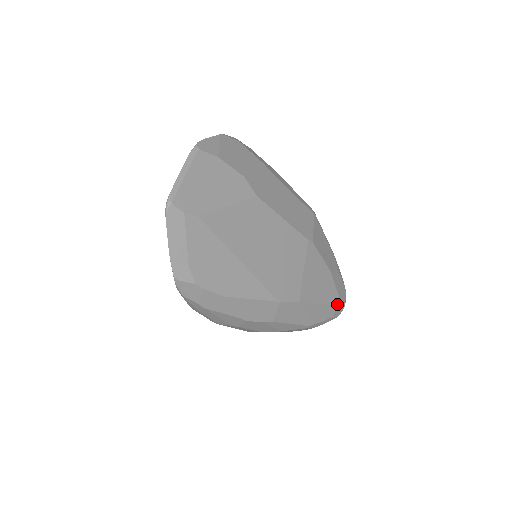
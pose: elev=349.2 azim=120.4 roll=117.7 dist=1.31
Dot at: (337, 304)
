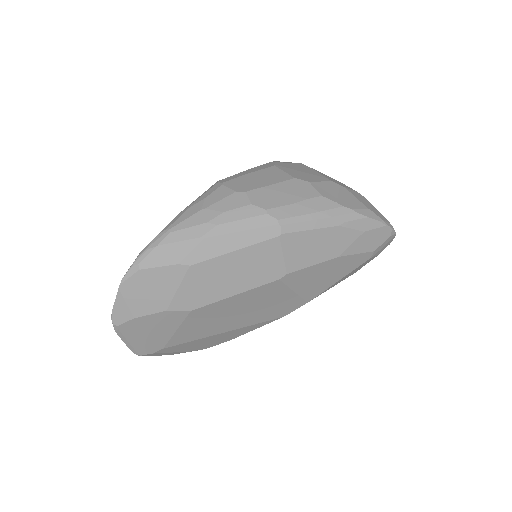
Dot at: (373, 255)
